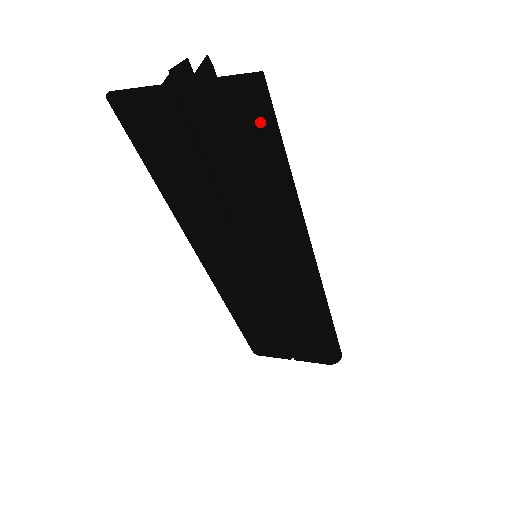
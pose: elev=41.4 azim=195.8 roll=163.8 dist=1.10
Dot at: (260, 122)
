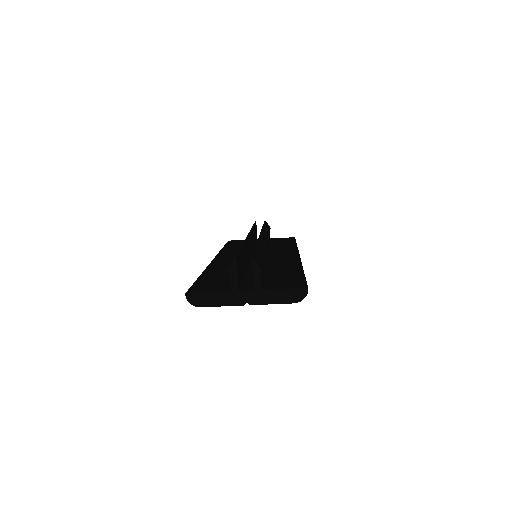
Dot at: occluded
